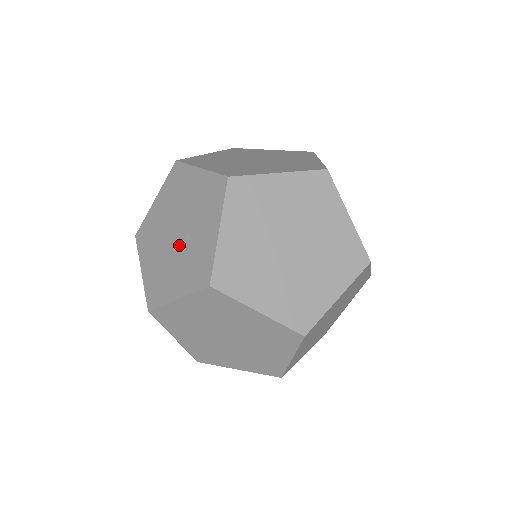
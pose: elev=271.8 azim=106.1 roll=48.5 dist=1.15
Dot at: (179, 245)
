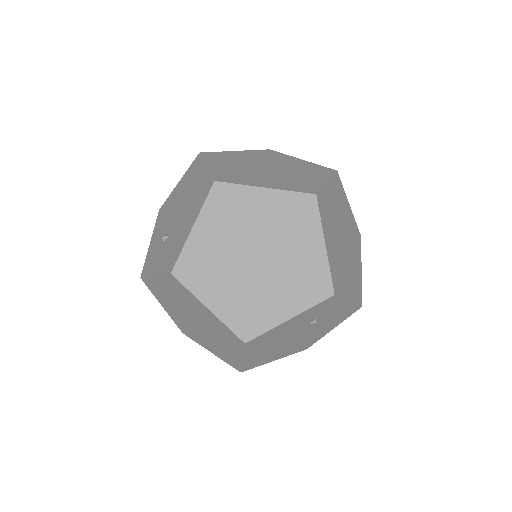
Dot at: (168, 227)
